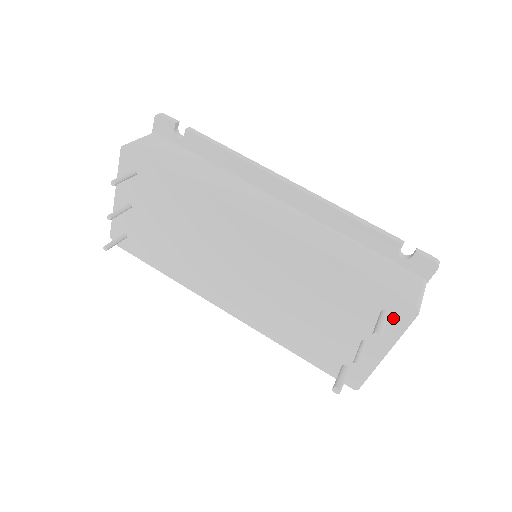
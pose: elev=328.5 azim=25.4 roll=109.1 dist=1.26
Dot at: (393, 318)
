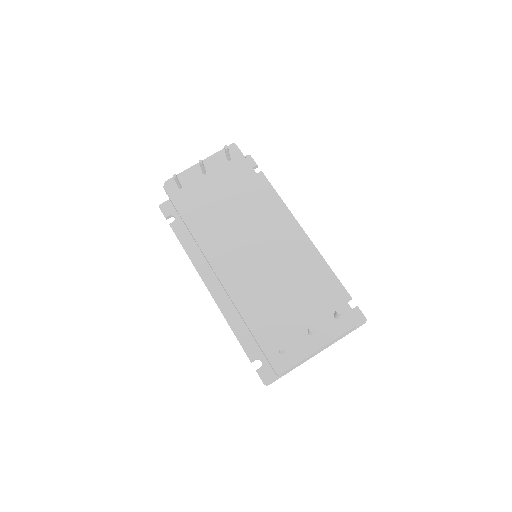
Dot at: (341, 321)
